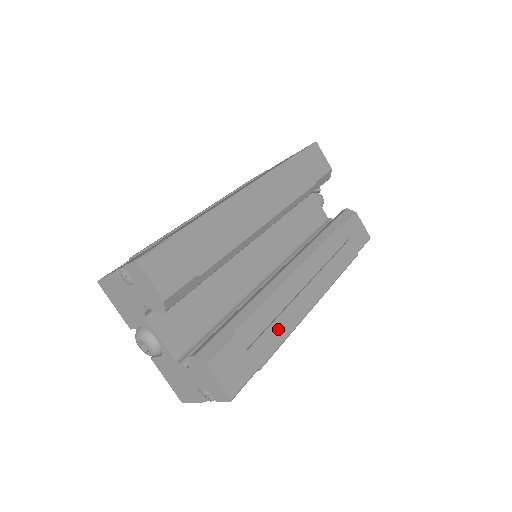
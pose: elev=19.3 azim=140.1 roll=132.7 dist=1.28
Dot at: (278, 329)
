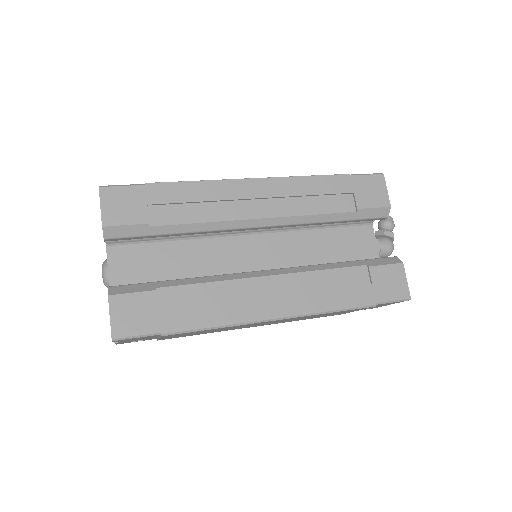
Dot at: (208, 314)
